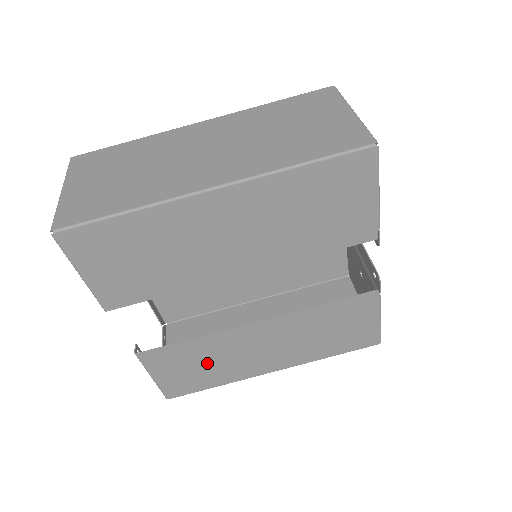
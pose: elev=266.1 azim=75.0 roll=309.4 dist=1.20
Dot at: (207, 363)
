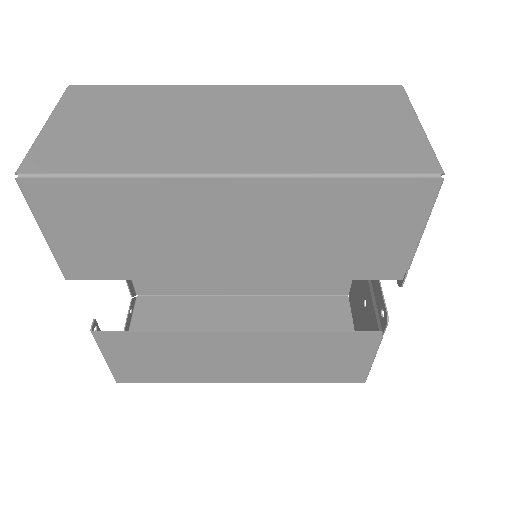
Dot at: (170, 358)
